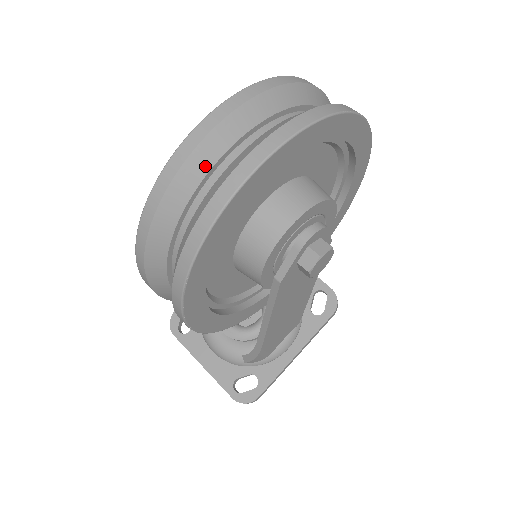
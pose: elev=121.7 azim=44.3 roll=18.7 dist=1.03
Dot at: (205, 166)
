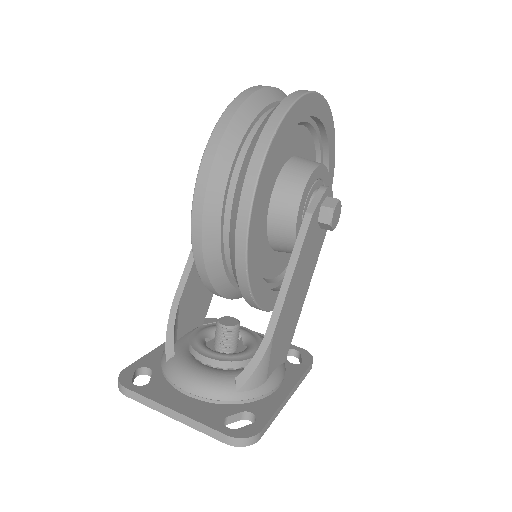
Dot at: (274, 98)
